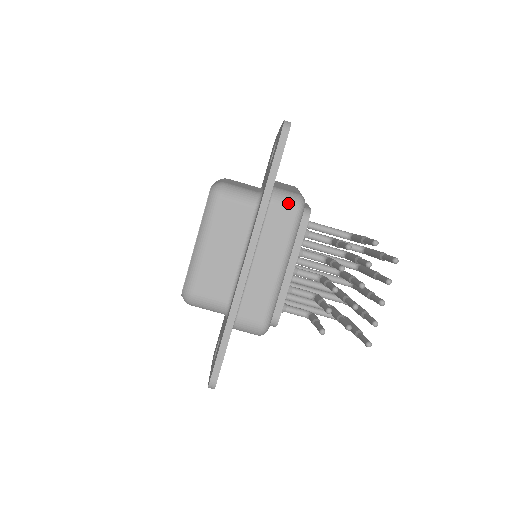
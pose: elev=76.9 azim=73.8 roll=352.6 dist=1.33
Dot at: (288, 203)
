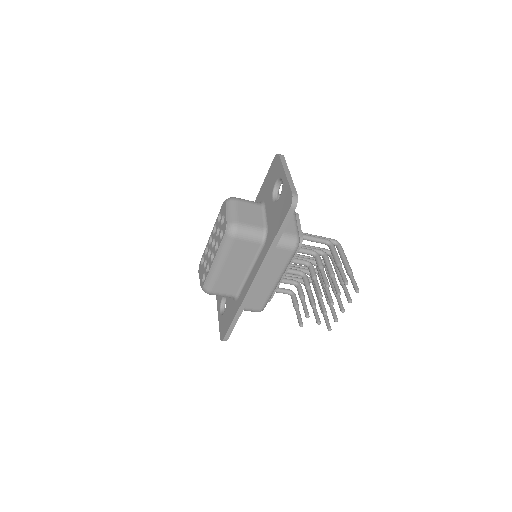
Dot at: (287, 247)
